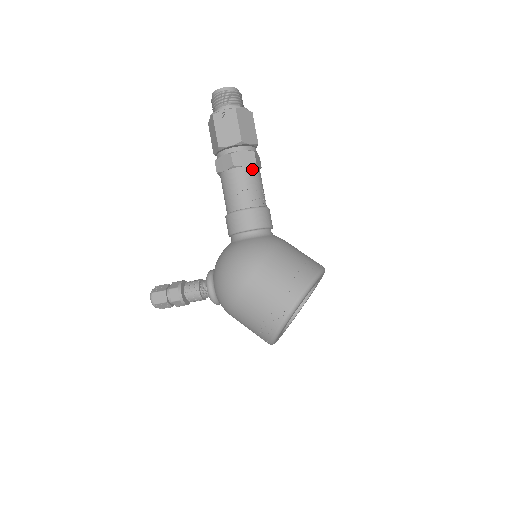
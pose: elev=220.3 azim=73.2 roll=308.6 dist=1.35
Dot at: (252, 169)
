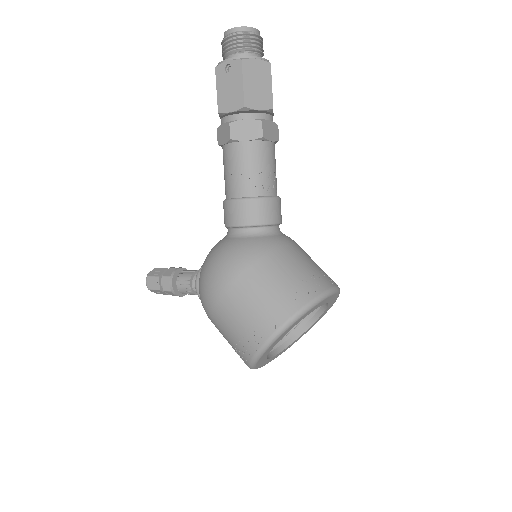
Dot at: (257, 145)
